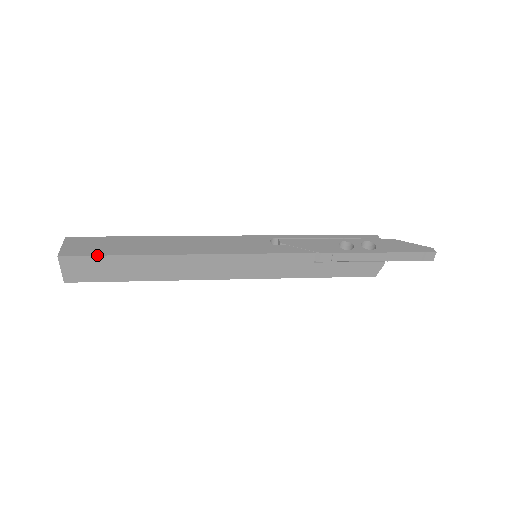
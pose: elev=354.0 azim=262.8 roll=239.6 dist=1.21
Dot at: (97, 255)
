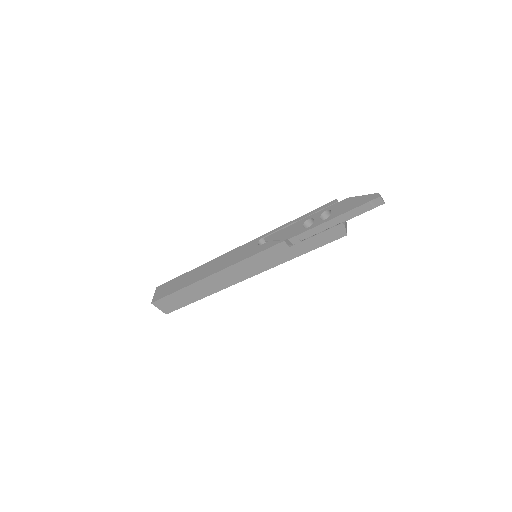
Dot at: (167, 295)
